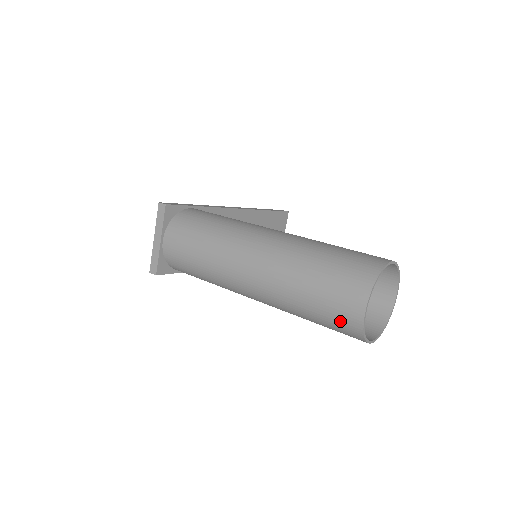
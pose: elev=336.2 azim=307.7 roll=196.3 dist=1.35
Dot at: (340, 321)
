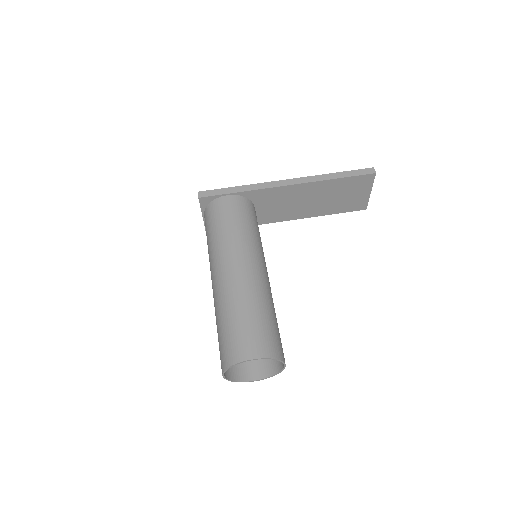
Dot at: occluded
